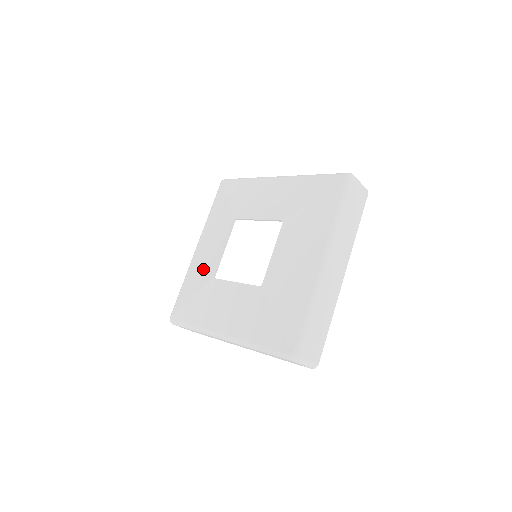
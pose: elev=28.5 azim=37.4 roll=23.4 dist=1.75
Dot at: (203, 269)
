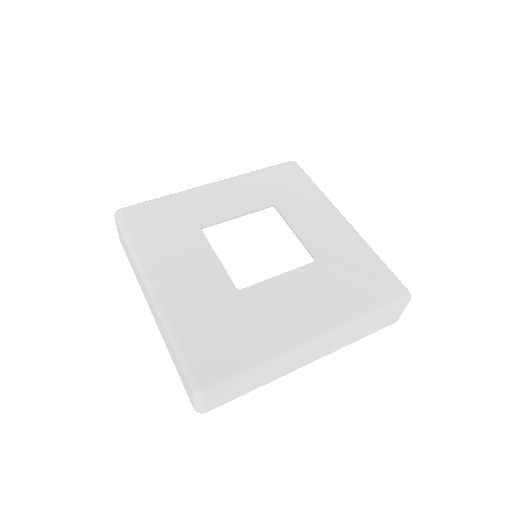
Dot at: (199, 208)
